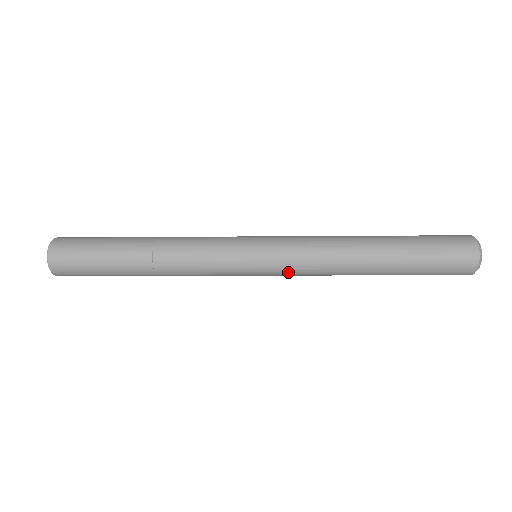
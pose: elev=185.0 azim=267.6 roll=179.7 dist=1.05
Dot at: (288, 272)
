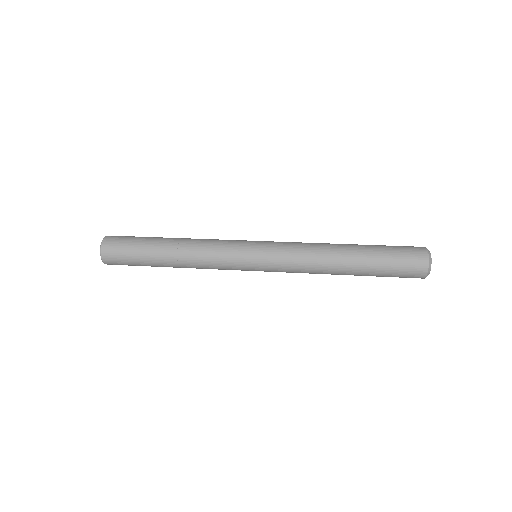
Dot at: (279, 266)
